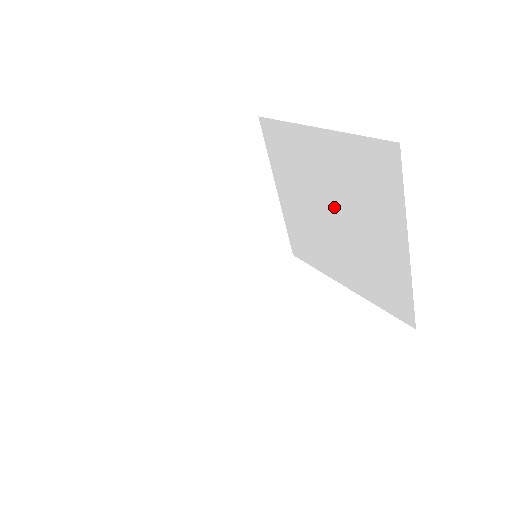
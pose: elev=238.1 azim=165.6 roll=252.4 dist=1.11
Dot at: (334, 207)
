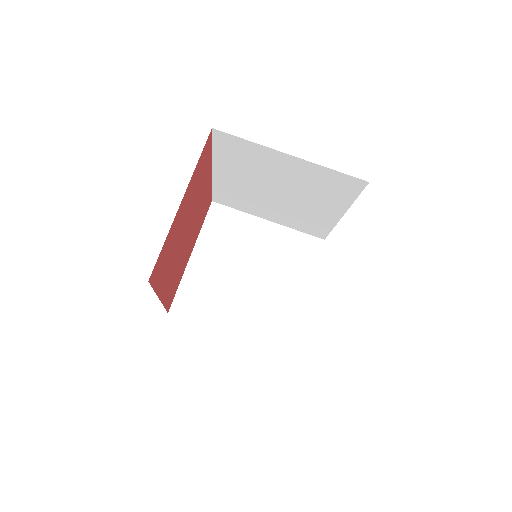
Dot at: (270, 188)
